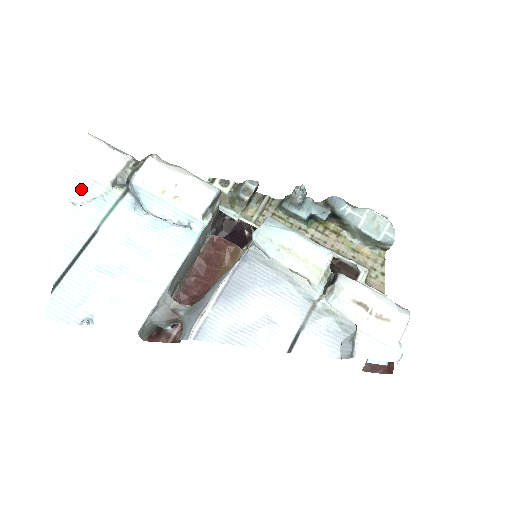
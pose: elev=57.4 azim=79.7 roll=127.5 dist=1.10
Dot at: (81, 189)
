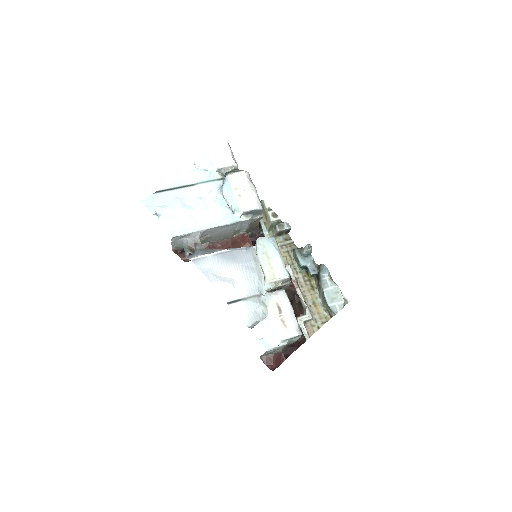
Dot at: (203, 161)
